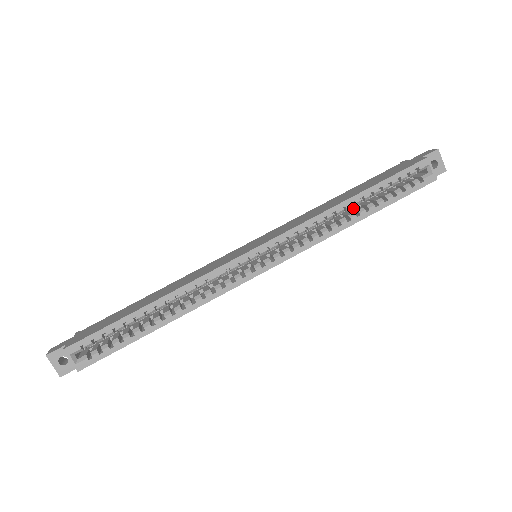
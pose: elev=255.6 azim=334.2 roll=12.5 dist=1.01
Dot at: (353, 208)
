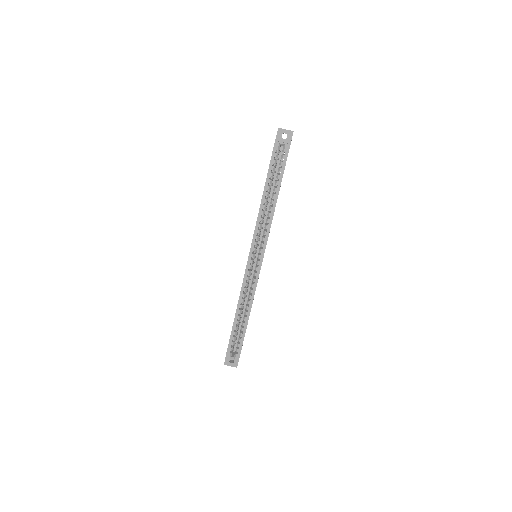
Dot at: occluded
